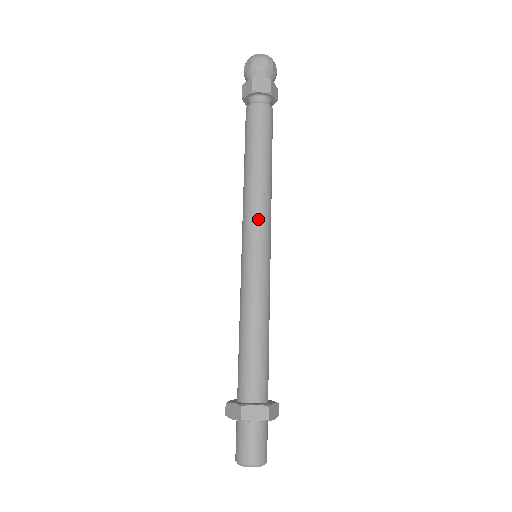
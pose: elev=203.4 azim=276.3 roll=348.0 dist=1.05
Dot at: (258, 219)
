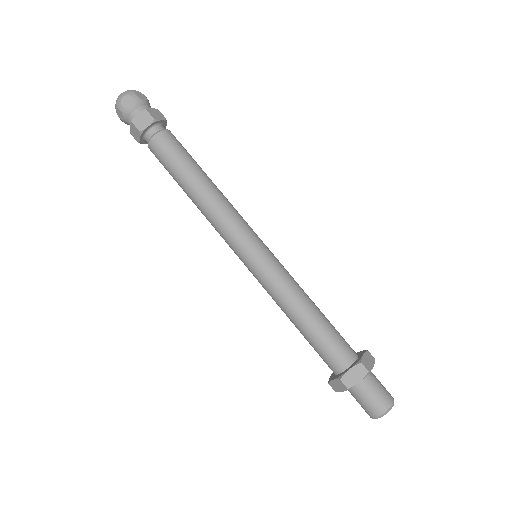
Dot at: (243, 221)
